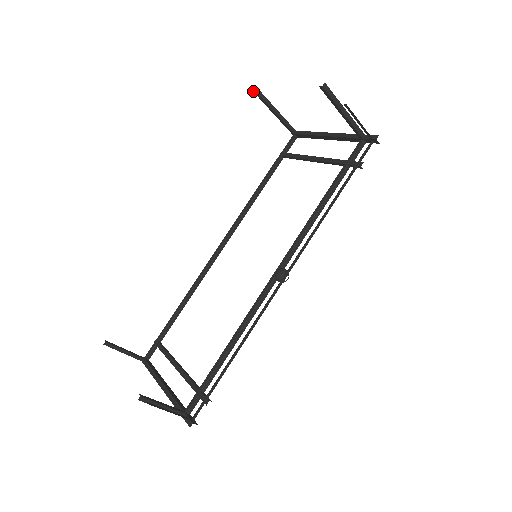
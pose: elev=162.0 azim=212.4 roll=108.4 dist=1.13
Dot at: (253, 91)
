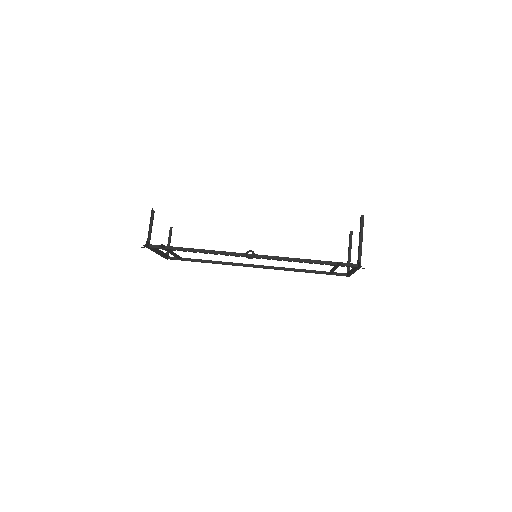
Dot at: (350, 232)
